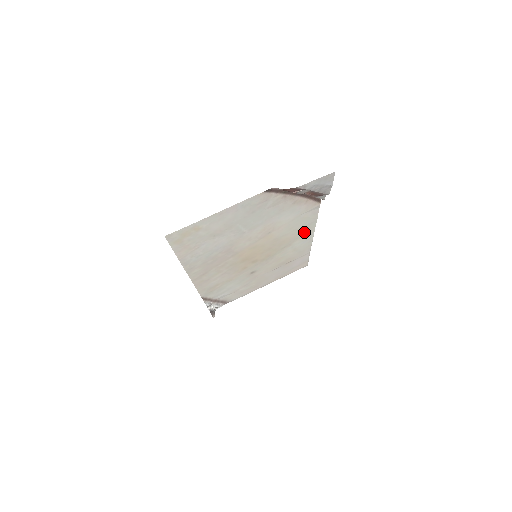
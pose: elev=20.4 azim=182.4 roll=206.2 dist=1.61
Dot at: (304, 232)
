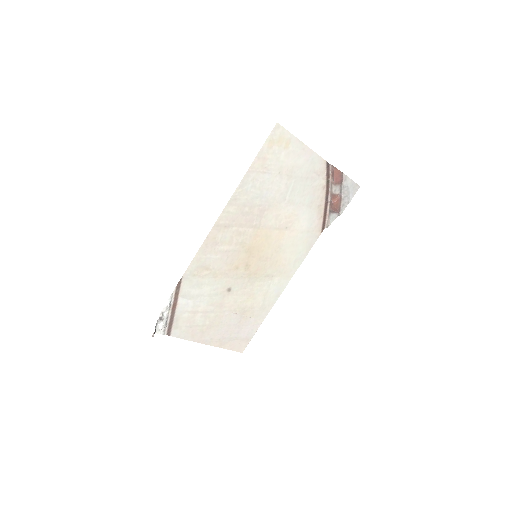
Dot at: (288, 269)
